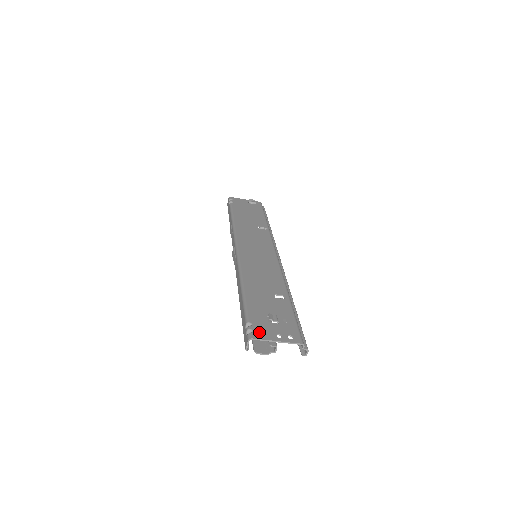
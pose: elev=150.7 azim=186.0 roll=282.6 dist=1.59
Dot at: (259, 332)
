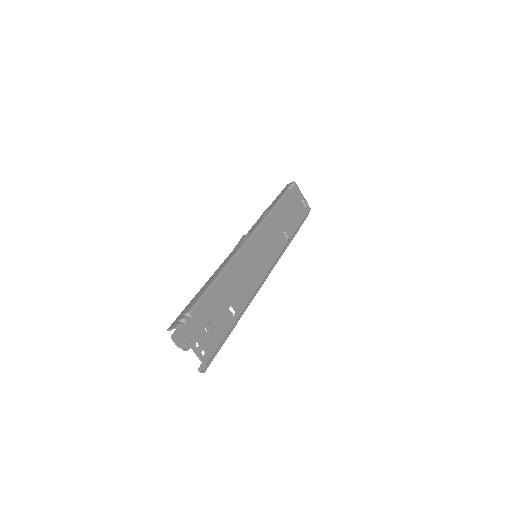
Dot at: (188, 329)
